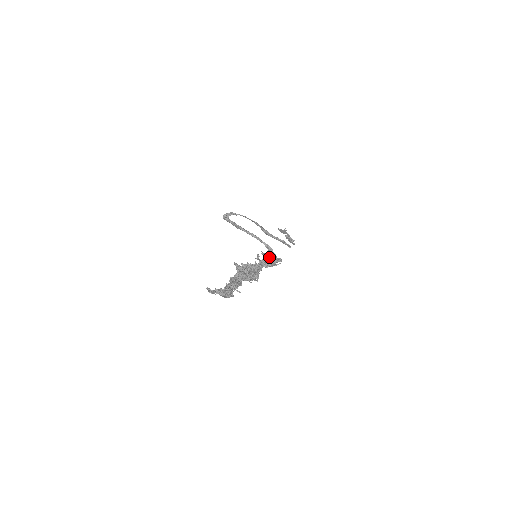
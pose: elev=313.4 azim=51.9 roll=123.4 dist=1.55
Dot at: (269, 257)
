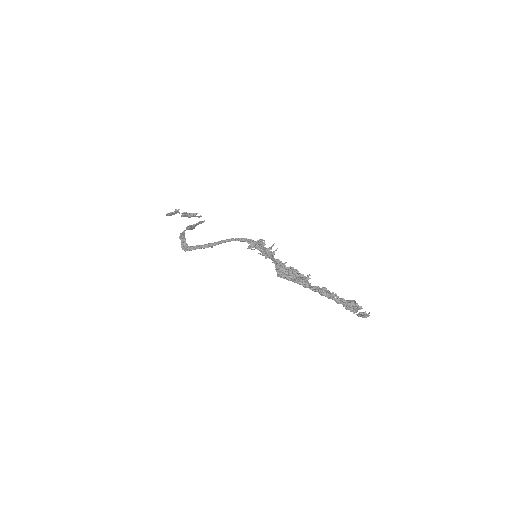
Dot at: (258, 247)
